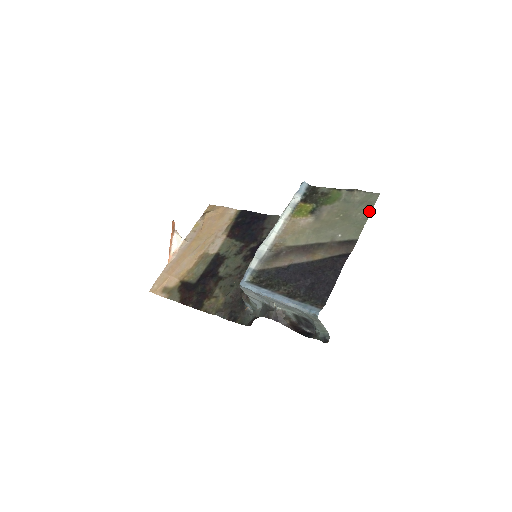
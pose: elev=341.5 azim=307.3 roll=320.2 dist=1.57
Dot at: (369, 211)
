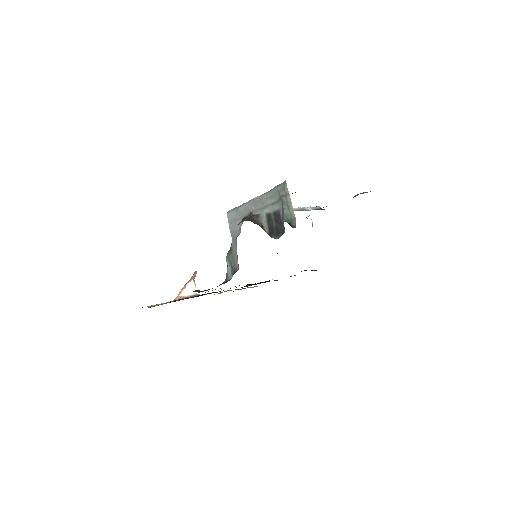
Dot at: occluded
